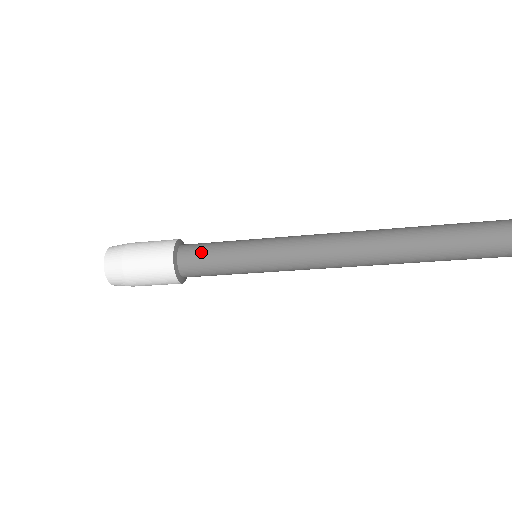
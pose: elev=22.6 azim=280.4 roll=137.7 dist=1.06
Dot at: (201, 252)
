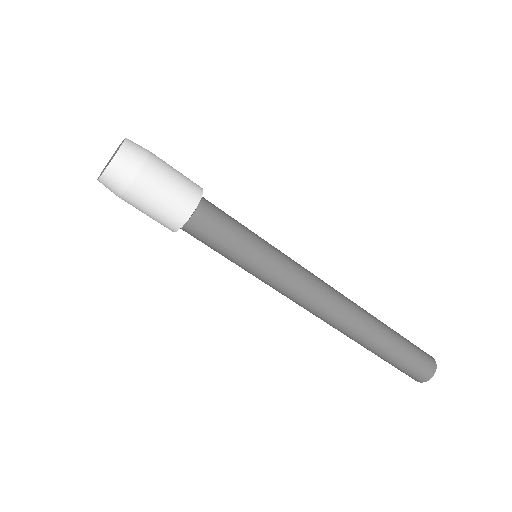
Dot at: (224, 214)
